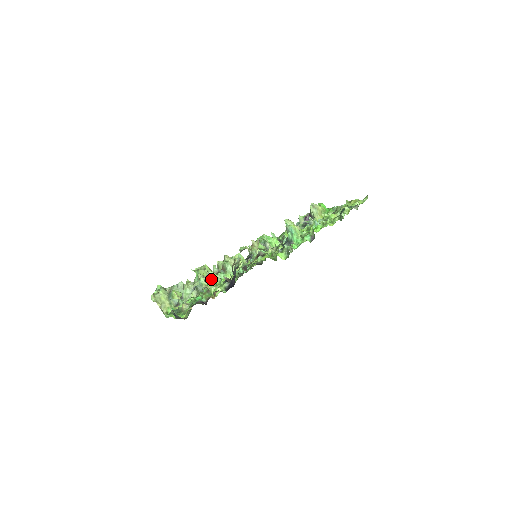
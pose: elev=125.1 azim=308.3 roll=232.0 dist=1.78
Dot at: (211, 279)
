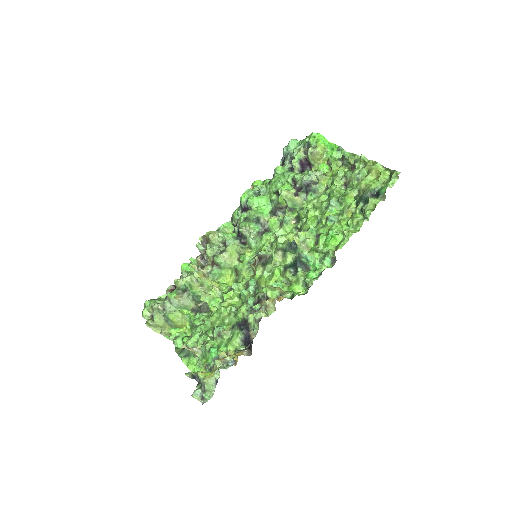
Dot at: (231, 363)
